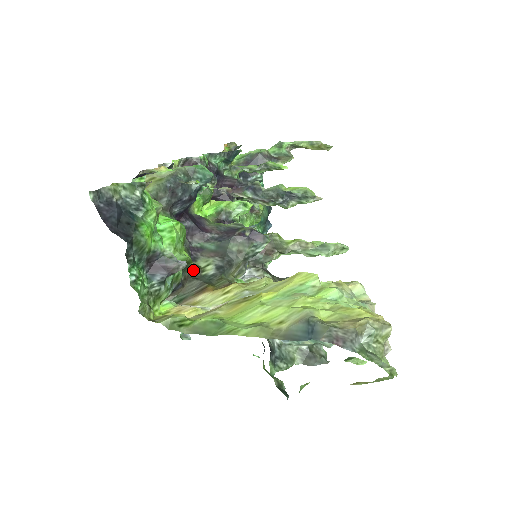
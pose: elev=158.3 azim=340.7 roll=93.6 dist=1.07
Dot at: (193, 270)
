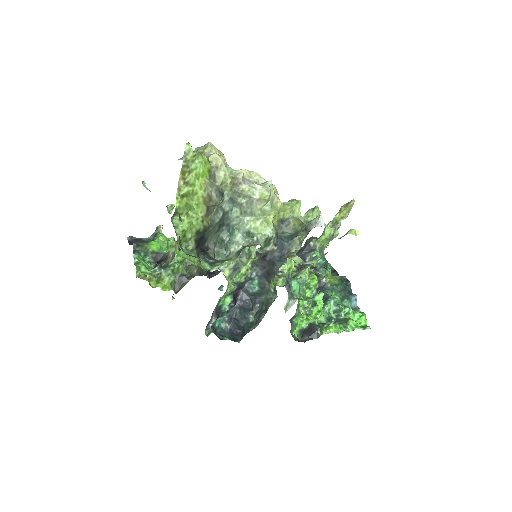
Dot at: occluded
